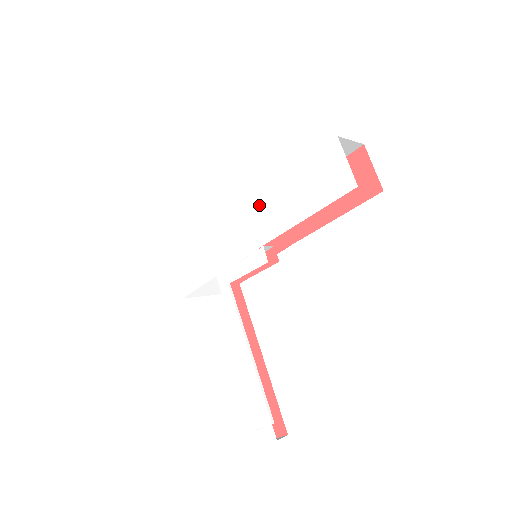
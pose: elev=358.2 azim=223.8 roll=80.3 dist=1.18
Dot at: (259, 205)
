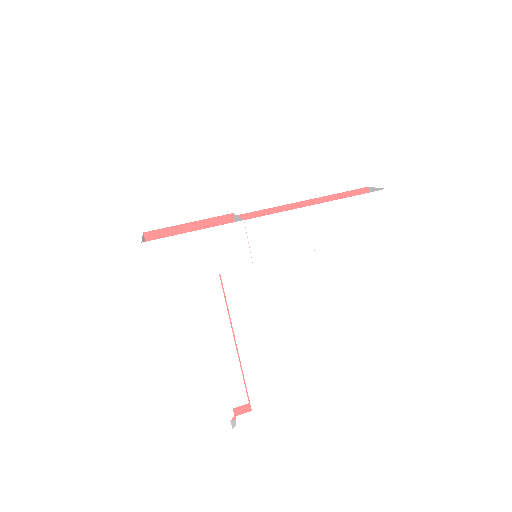
Dot at: (297, 218)
